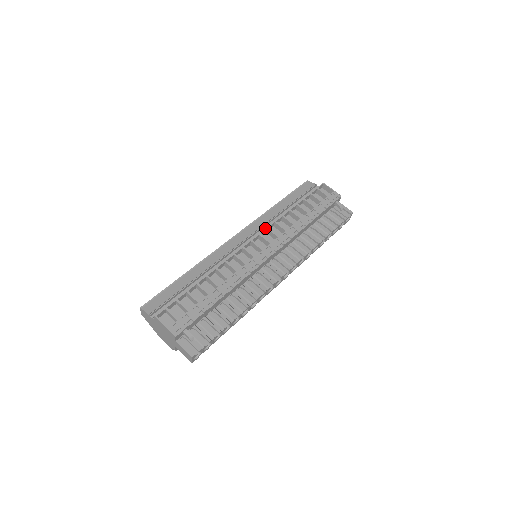
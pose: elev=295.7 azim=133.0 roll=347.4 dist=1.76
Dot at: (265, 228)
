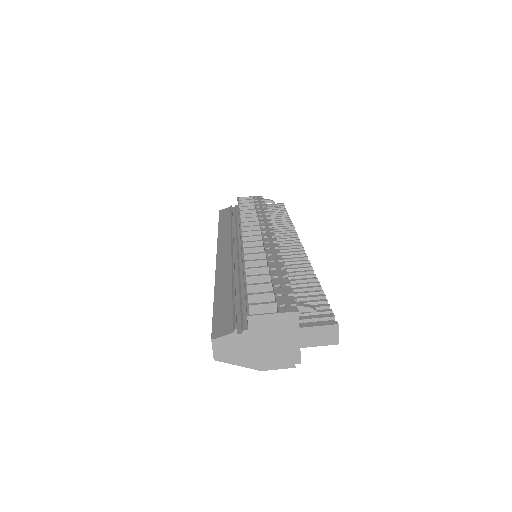
Dot at: occluded
